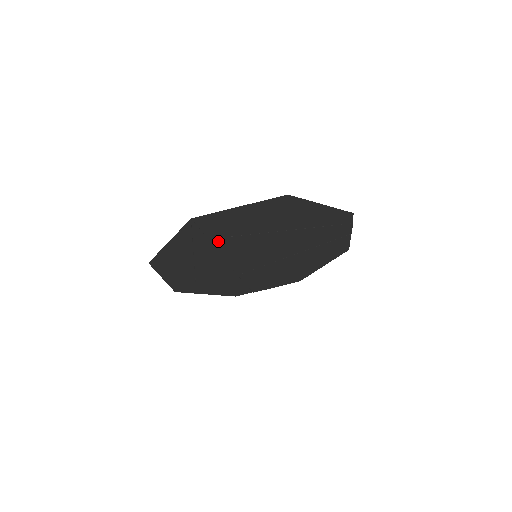
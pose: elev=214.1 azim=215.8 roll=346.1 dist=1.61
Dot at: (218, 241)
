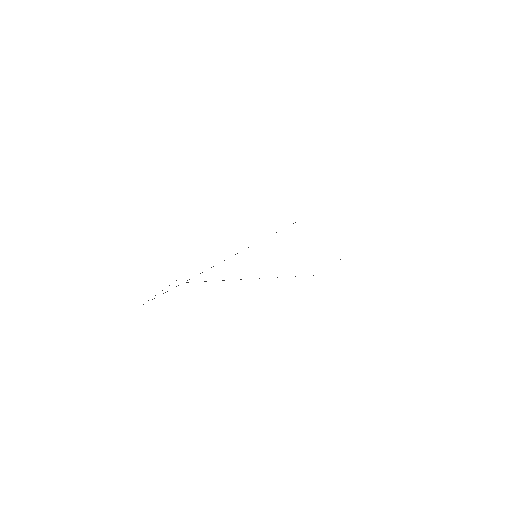
Dot at: occluded
